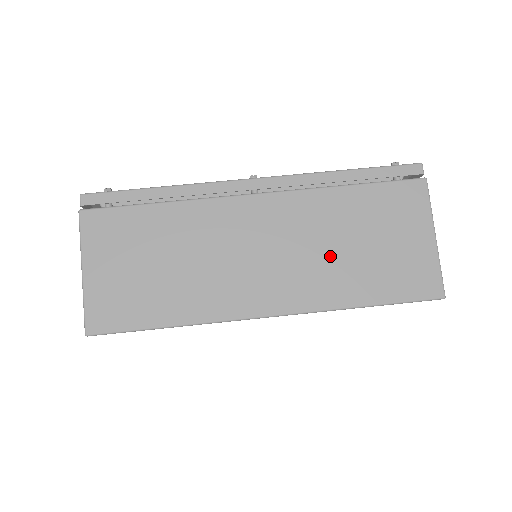
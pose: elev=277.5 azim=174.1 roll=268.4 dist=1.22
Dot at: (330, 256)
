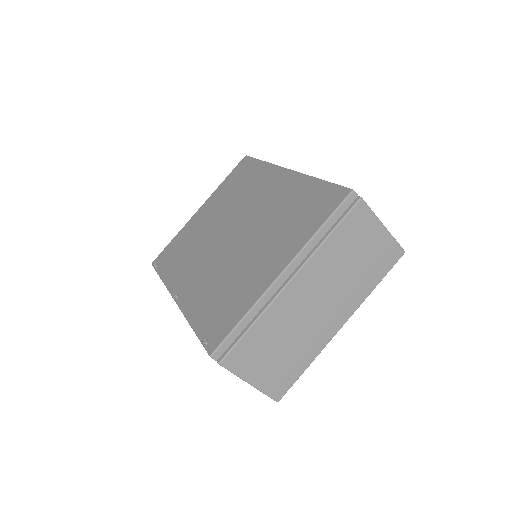
Dot at: occluded
